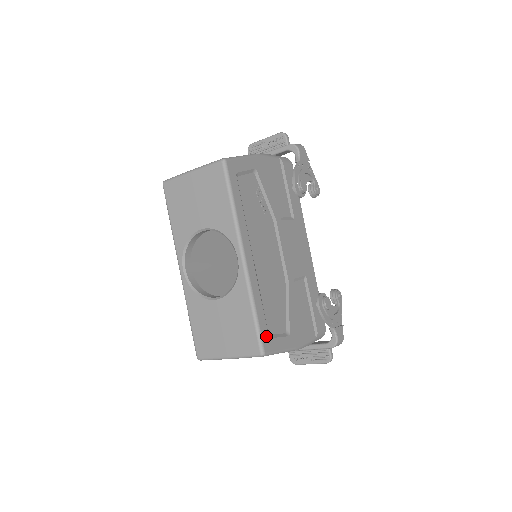
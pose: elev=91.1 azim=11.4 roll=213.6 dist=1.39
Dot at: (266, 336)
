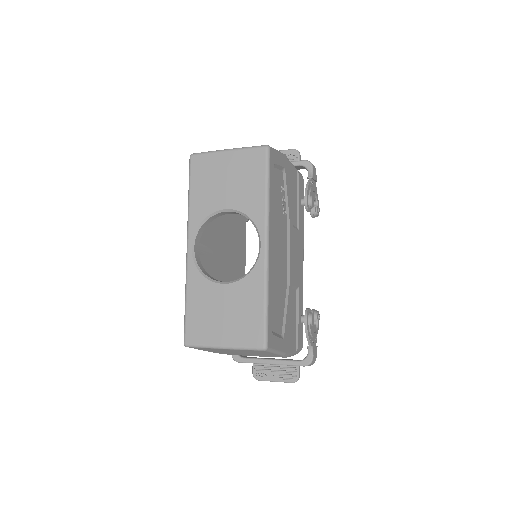
Dot at: (271, 331)
